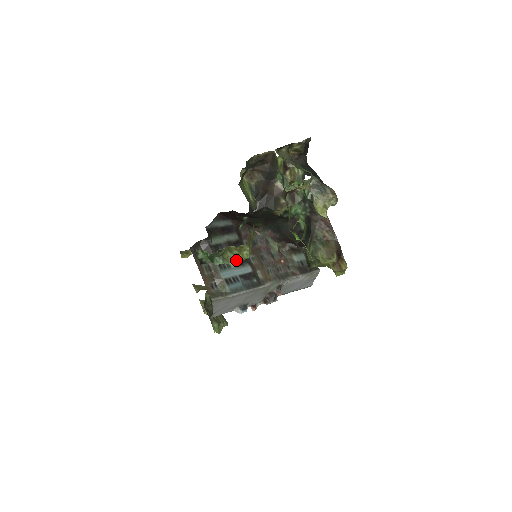
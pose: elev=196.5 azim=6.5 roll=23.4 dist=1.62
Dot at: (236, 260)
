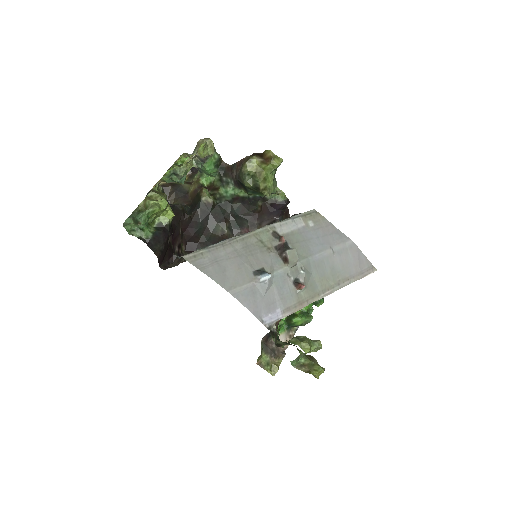
Dot at: (153, 205)
